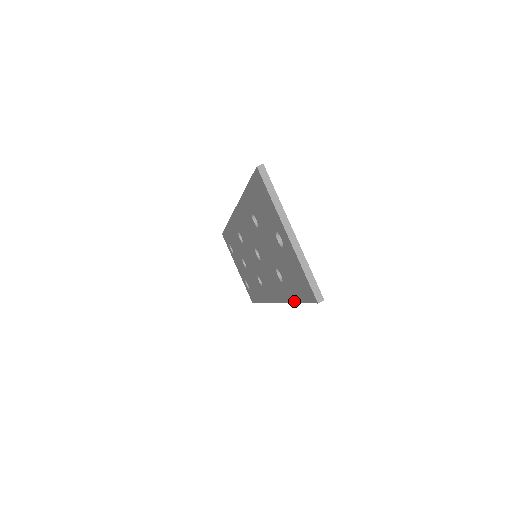
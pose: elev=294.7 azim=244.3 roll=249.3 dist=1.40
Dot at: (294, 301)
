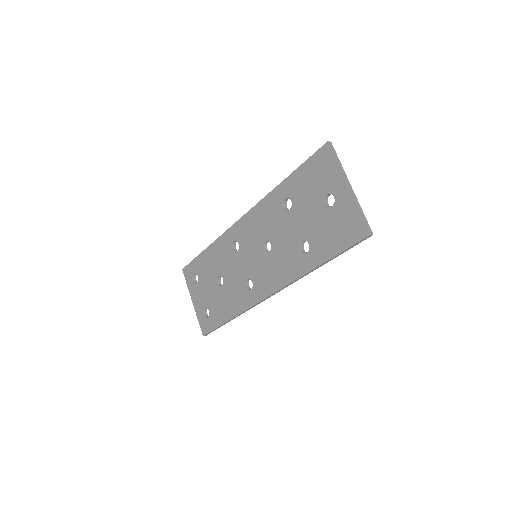
Dot at: (321, 262)
